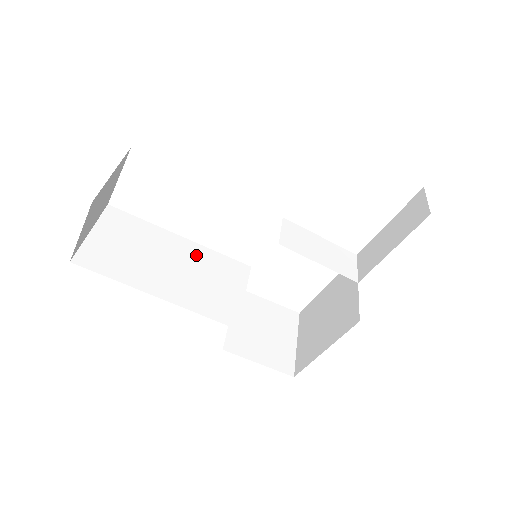
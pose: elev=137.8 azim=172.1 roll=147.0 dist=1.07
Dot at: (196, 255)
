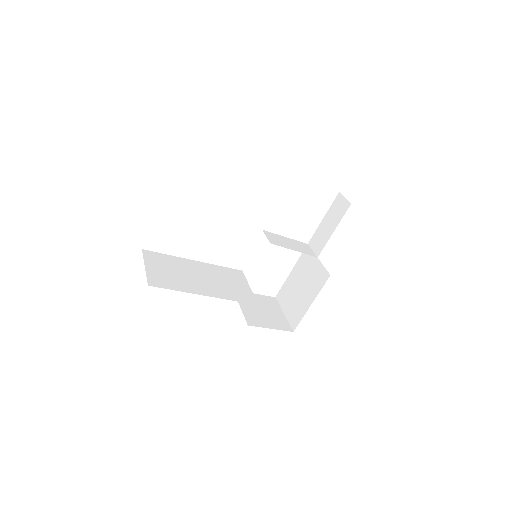
Dot at: (210, 270)
